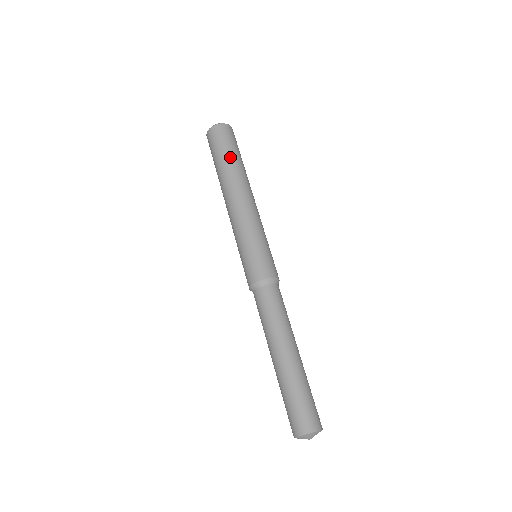
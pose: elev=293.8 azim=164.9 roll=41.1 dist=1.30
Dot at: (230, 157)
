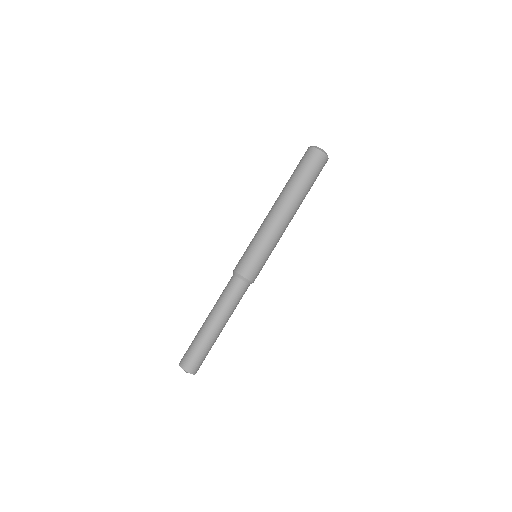
Dot at: (303, 182)
